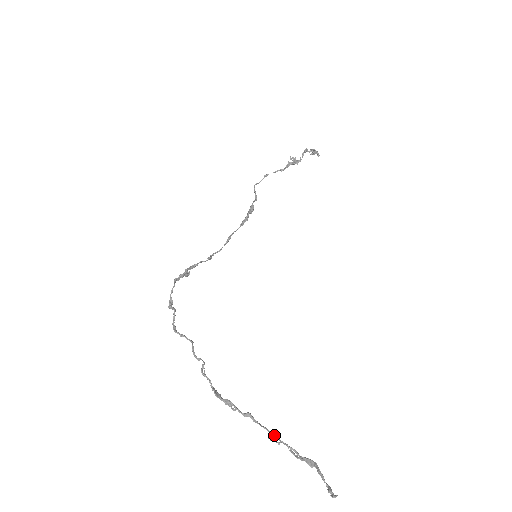
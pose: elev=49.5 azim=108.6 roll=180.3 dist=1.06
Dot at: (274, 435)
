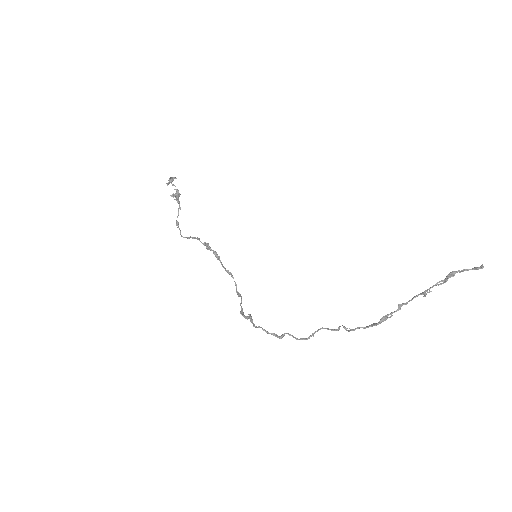
Dot at: (423, 292)
